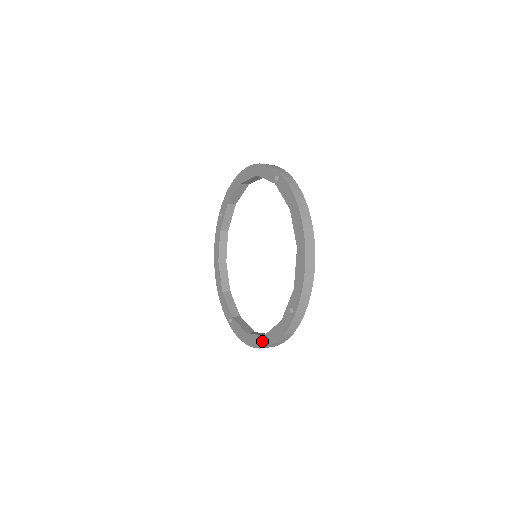
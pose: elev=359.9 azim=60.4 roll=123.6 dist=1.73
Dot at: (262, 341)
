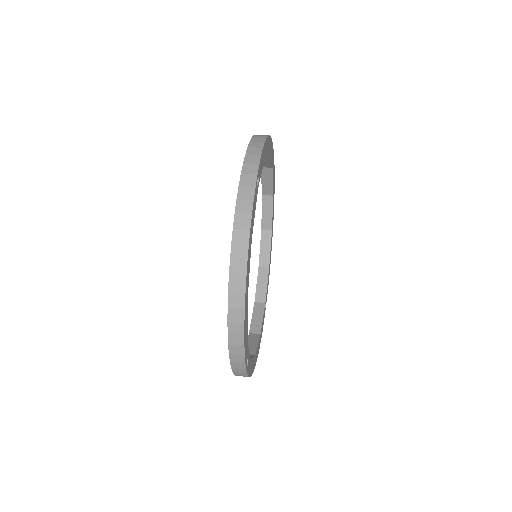
Dot at: occluded
